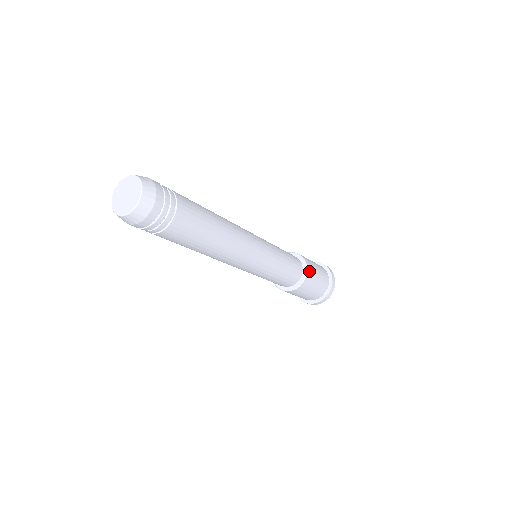
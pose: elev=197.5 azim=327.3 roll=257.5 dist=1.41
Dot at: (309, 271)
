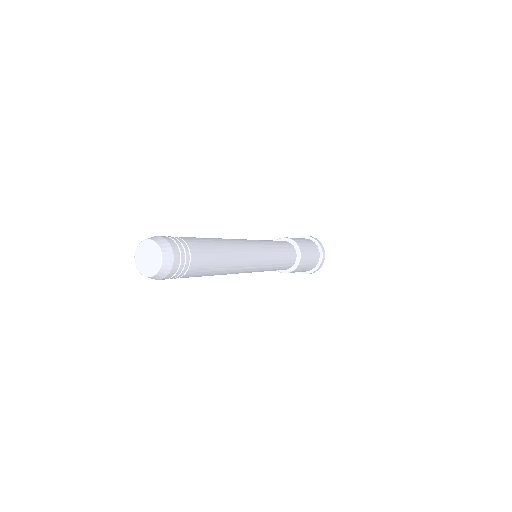
Dot at: (301, 262)
